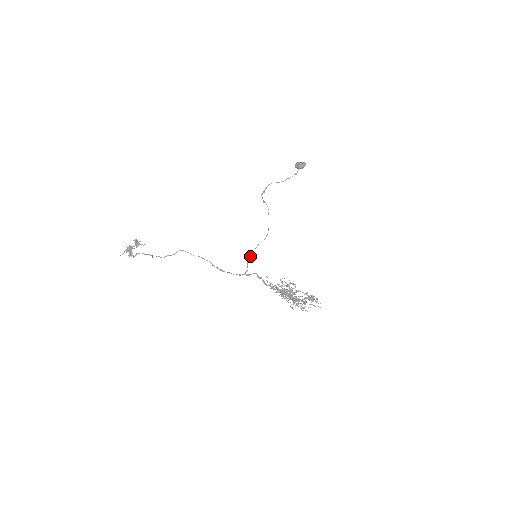
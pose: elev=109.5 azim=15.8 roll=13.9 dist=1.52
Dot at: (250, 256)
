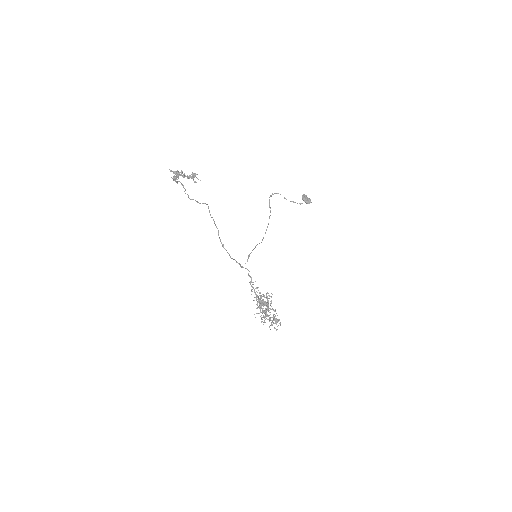
Dot at: occluded
